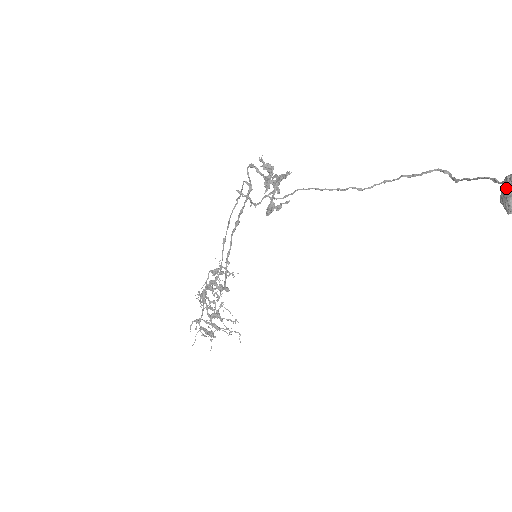
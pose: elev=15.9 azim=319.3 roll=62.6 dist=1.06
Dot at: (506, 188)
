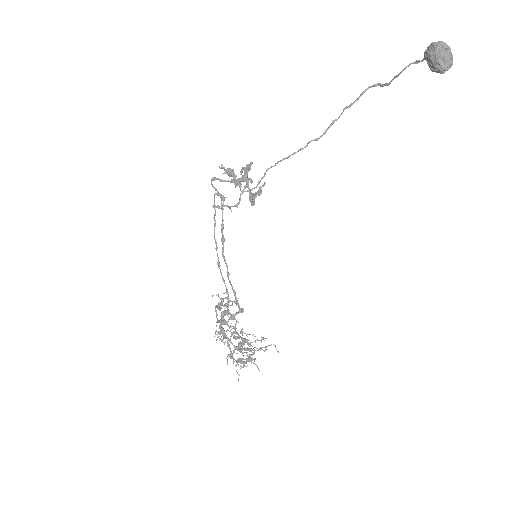
Dot at: (431, 56)
